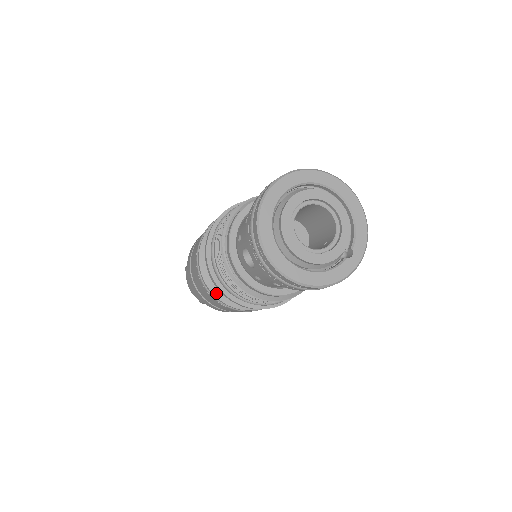
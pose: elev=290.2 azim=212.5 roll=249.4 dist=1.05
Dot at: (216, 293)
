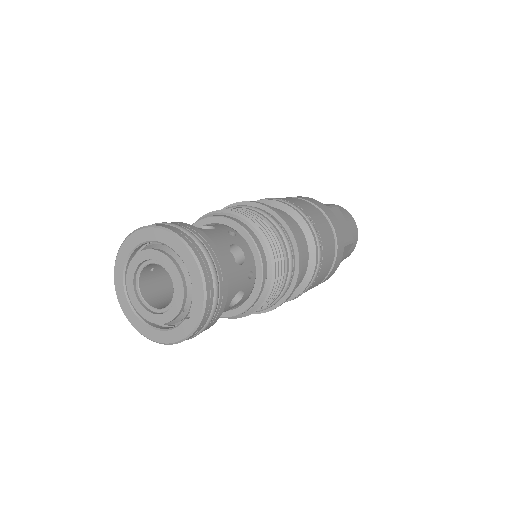
Dot at: occluded
